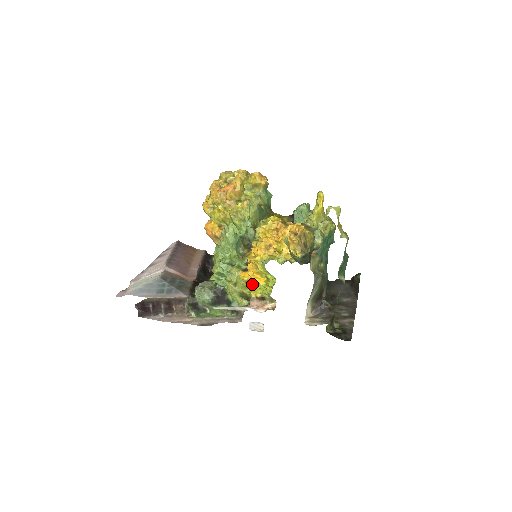
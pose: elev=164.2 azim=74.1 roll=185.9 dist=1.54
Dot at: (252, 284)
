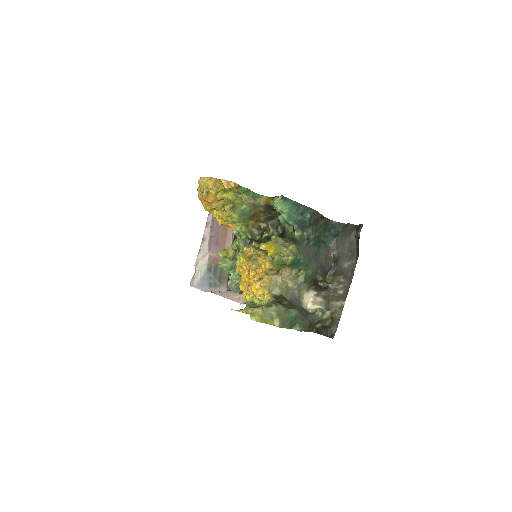
Dot at: occluded
